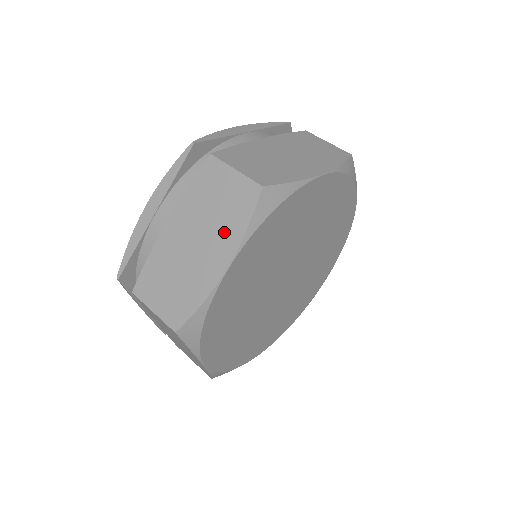
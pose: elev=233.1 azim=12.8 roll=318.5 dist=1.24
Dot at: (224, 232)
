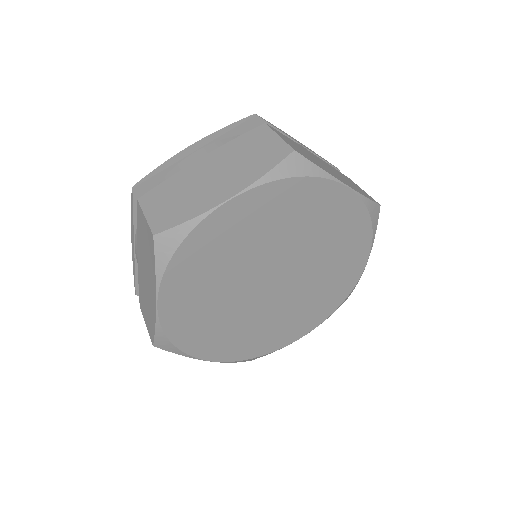
Dot at: (243, 173)
